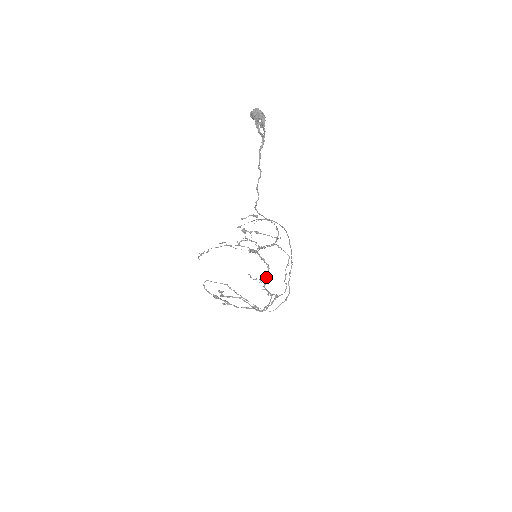
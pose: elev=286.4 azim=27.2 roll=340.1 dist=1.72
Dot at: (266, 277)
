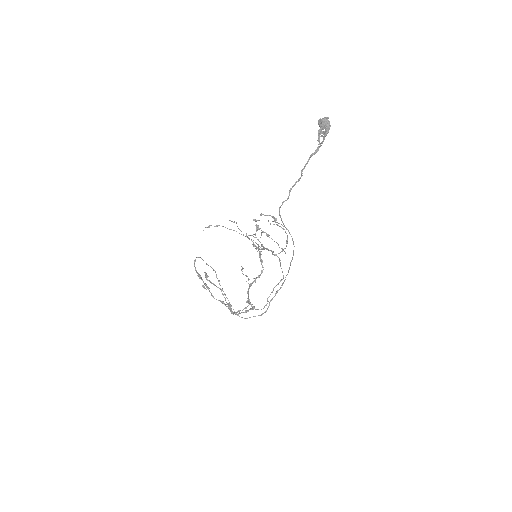
Dot at: (255, 279)
